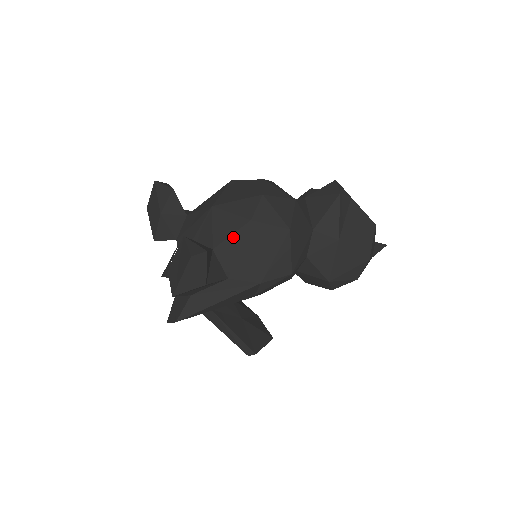
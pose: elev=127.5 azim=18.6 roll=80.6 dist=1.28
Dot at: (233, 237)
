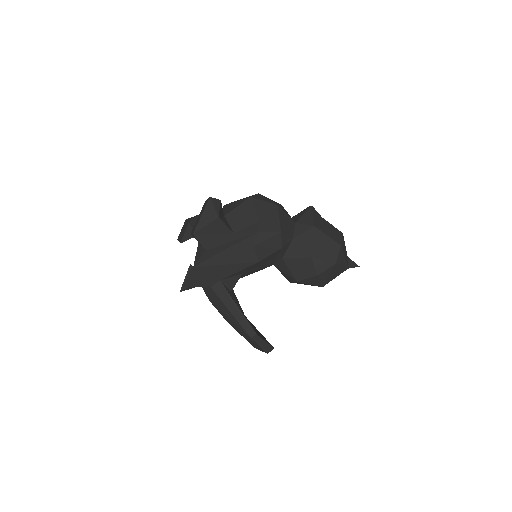
Dot at: (238, 207)
